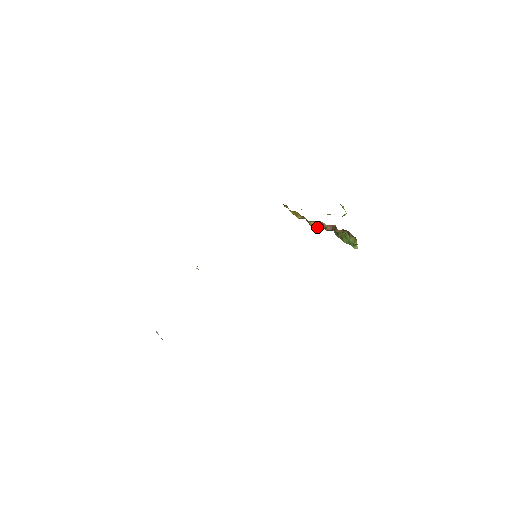
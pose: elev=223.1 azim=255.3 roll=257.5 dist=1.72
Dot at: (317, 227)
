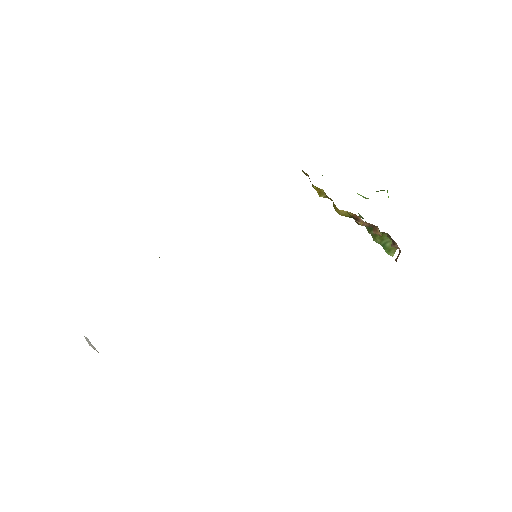
Dot at: (345, 216)
